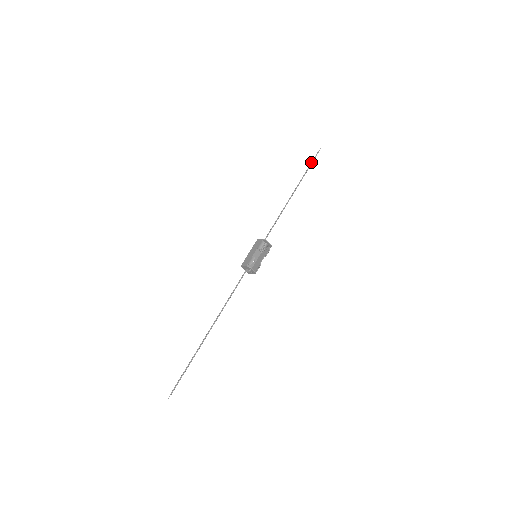
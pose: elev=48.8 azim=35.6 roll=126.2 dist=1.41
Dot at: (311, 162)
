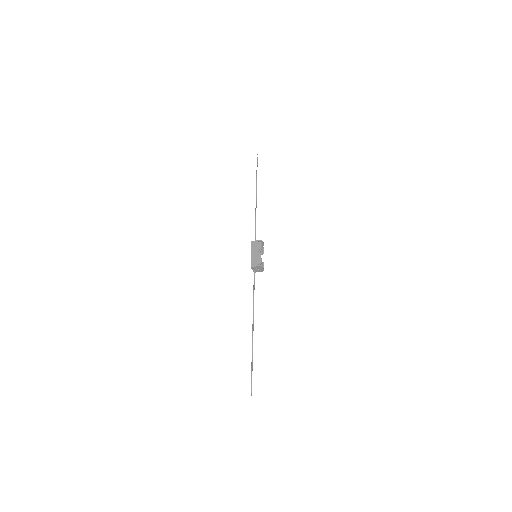
Dot at: occluded
